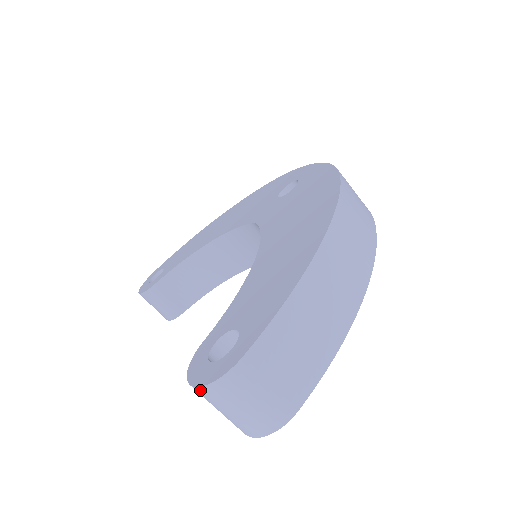
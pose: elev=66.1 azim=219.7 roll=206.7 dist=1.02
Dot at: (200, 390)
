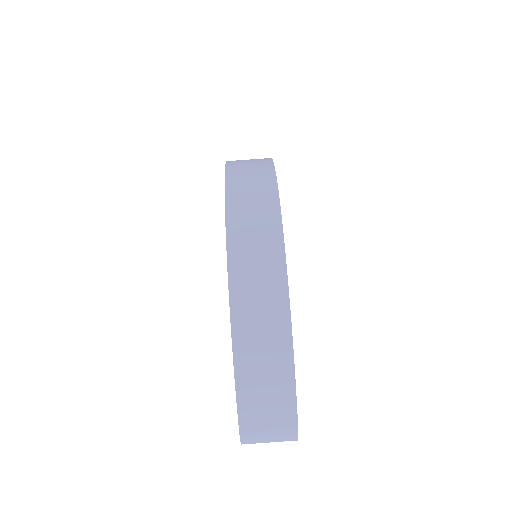
Dot at: occluded
